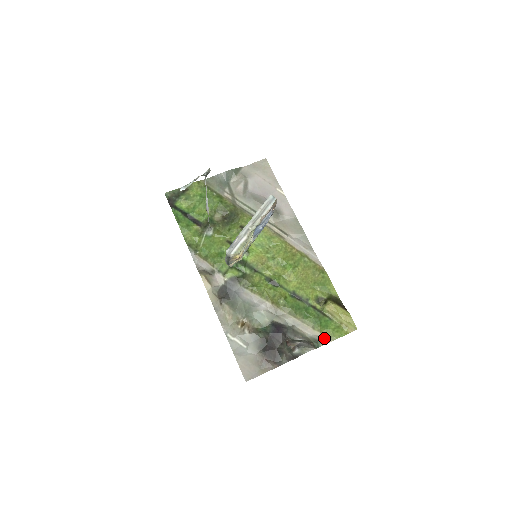
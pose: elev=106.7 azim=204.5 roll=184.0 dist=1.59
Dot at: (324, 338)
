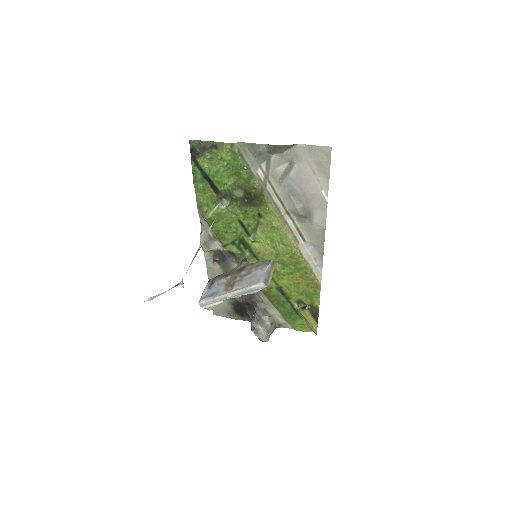
Dot at: (287, 324)
